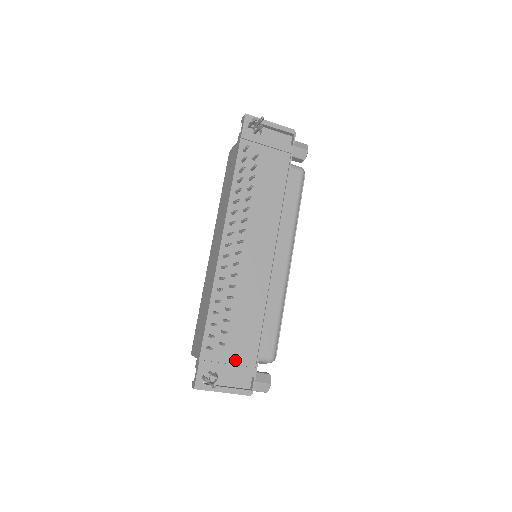
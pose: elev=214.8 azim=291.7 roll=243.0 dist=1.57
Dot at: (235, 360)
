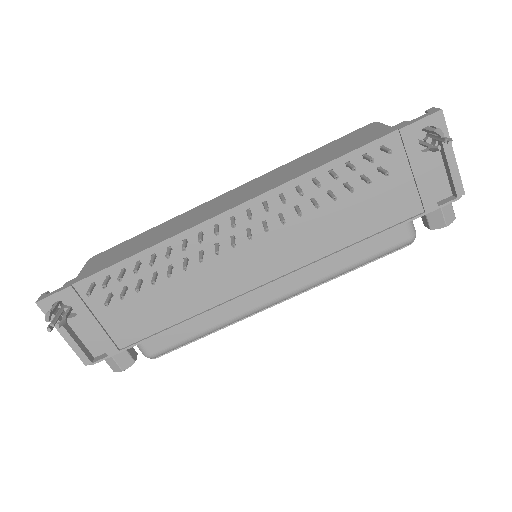
Dot at: (108, 323)
